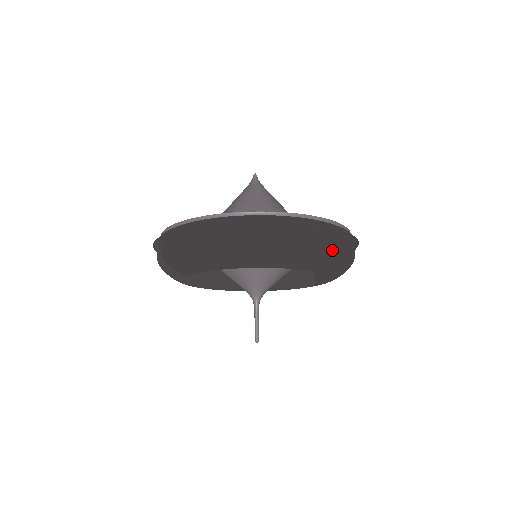
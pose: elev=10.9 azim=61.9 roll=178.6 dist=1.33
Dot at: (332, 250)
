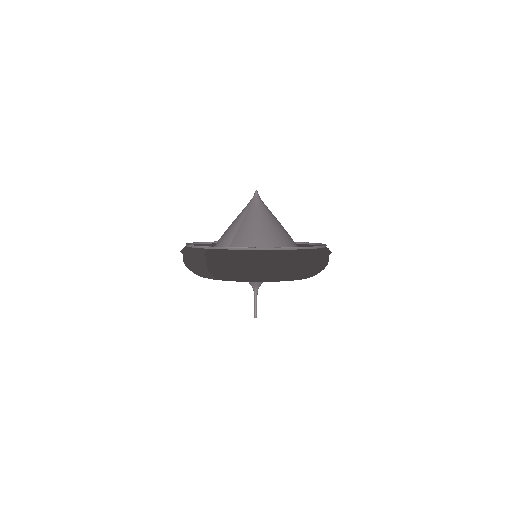
Dot at: occluded
